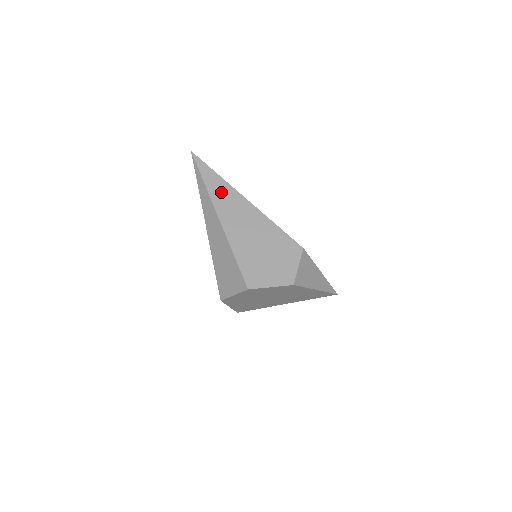
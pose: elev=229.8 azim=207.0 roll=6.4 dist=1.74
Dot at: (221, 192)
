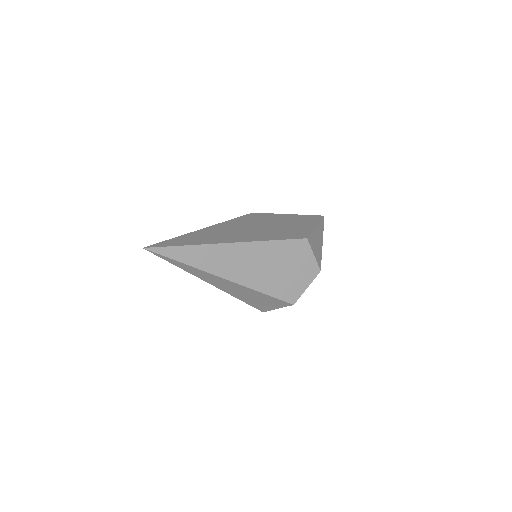
Dot at: (207, 258)
